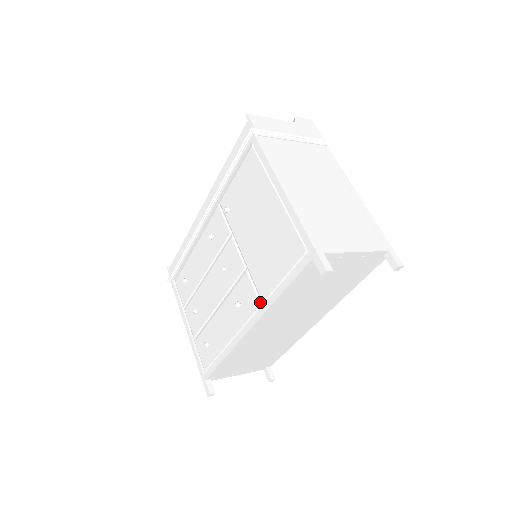
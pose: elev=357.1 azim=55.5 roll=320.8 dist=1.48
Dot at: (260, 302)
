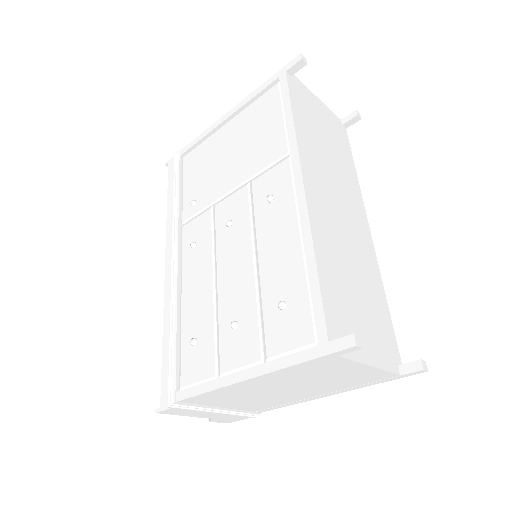
Dot at: (286, 158)
